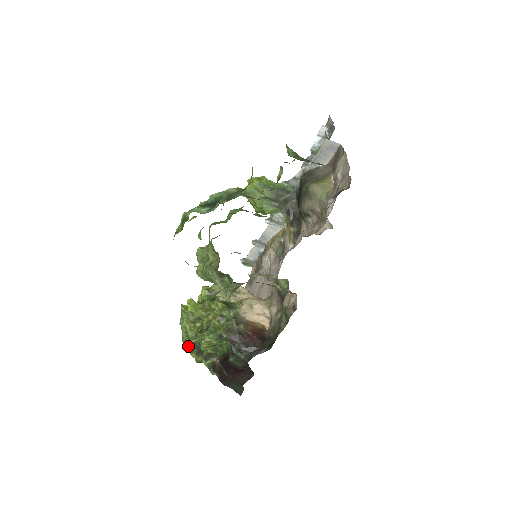
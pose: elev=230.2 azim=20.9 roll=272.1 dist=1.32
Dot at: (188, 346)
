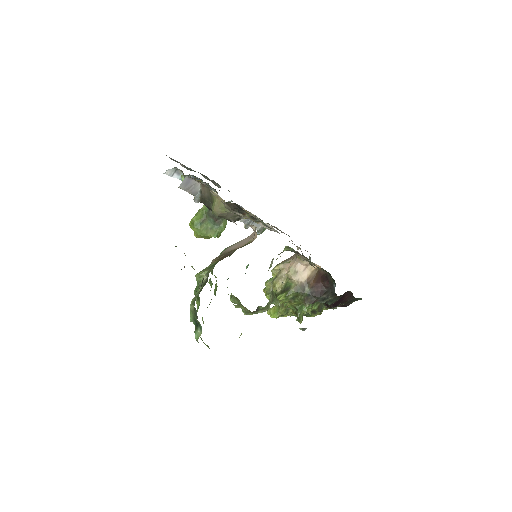
Dot at: (305, 315)
